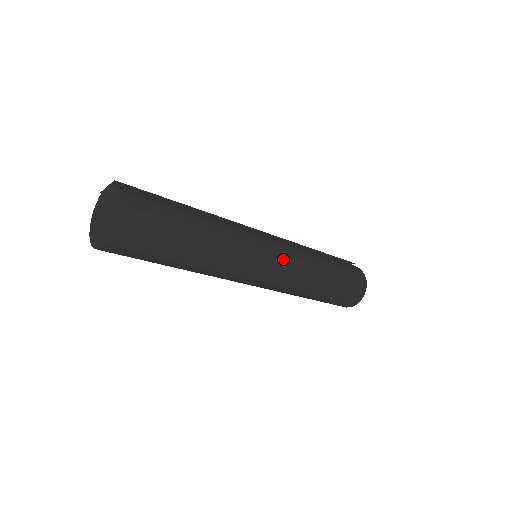
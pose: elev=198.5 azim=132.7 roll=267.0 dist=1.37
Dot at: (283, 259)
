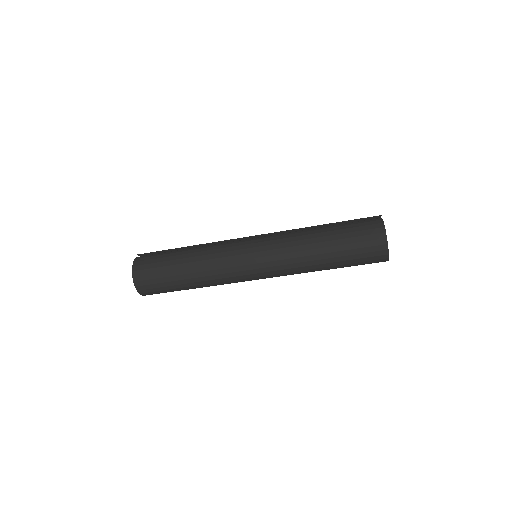
Dot at: (264, 254)
